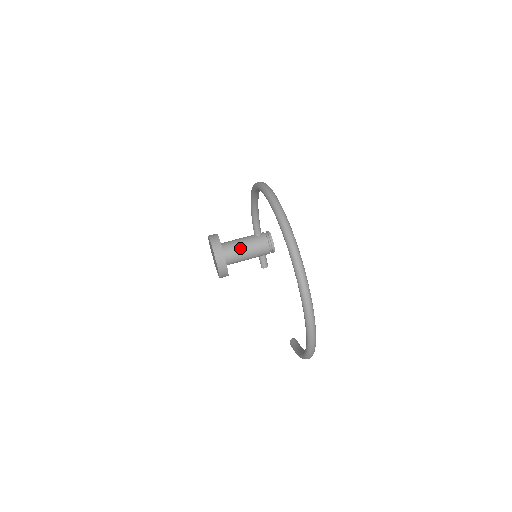
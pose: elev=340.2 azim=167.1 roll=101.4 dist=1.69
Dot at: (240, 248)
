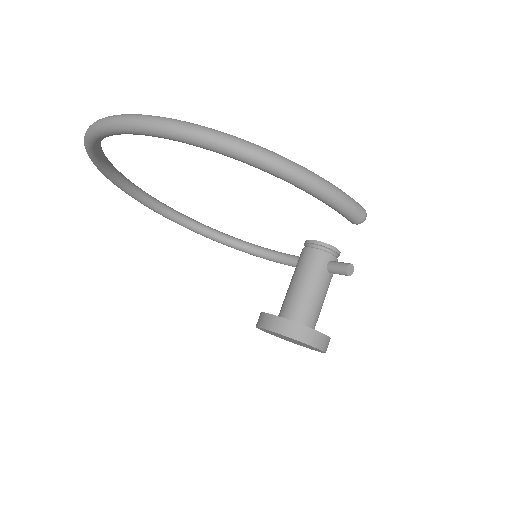
Dot at: (288, 291)
